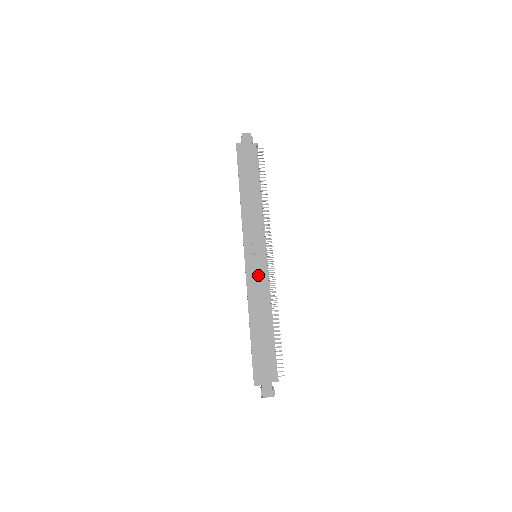
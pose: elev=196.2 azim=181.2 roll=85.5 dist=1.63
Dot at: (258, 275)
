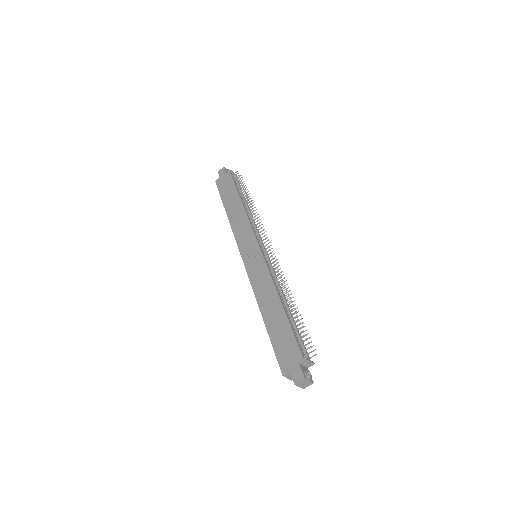
Dot at: (258, 269)
